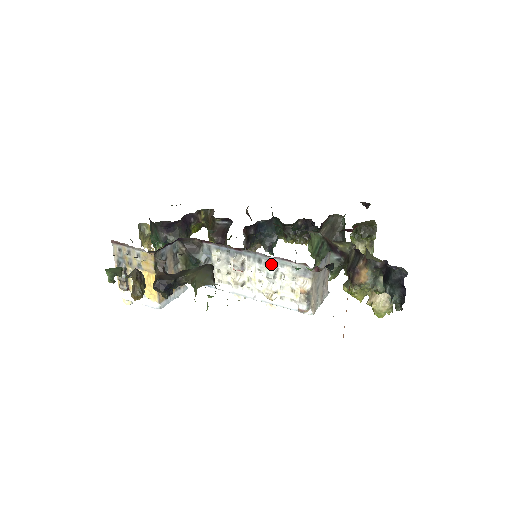
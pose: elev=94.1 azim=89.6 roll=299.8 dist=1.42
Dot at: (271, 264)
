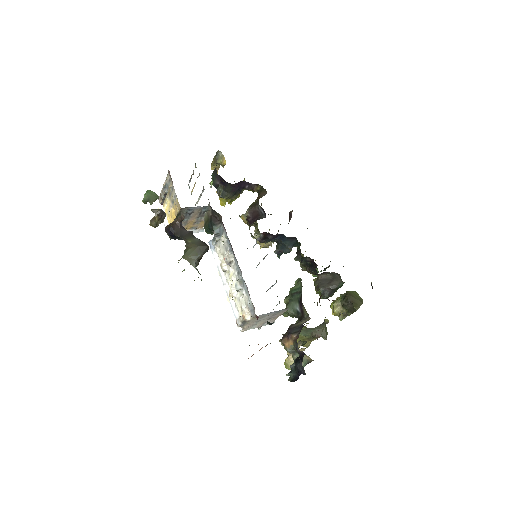
Dot at: (242, 283)
